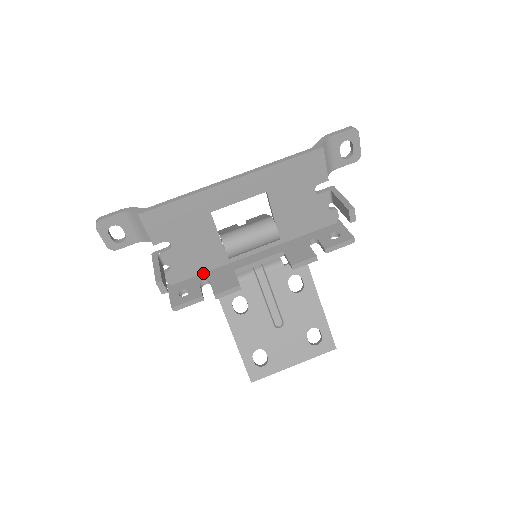
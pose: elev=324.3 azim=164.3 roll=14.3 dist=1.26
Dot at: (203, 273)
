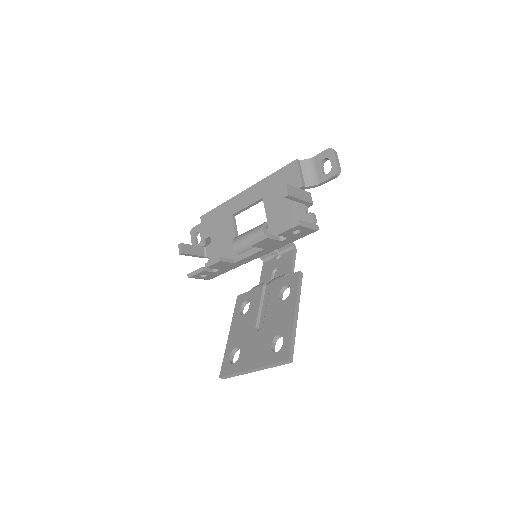
Dot at: occluded
